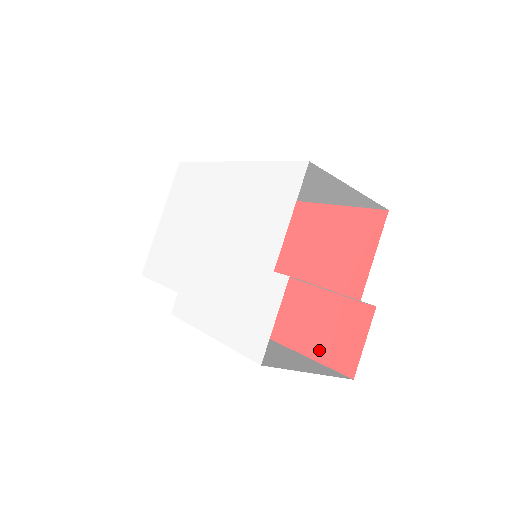
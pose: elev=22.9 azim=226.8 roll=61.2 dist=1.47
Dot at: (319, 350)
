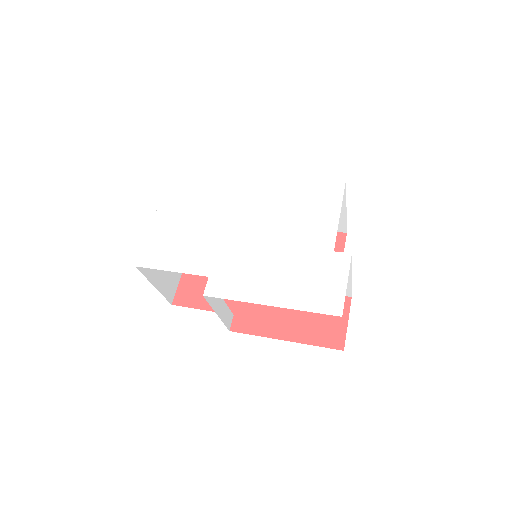
Dot at: (306, 335)
